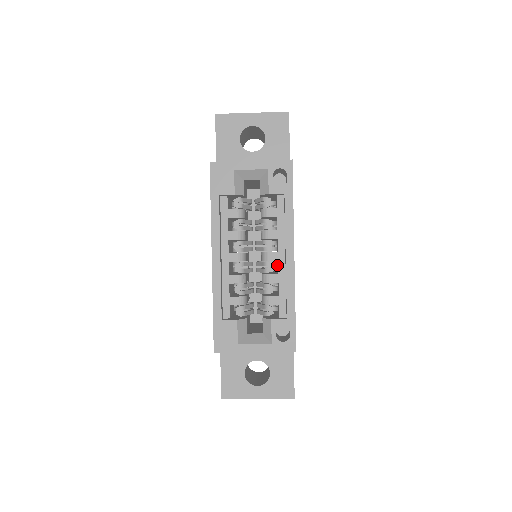
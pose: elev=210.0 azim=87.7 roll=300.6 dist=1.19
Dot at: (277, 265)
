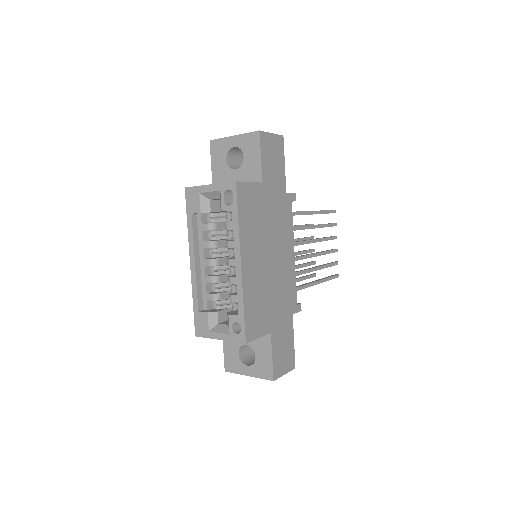
Dot at: occluded
